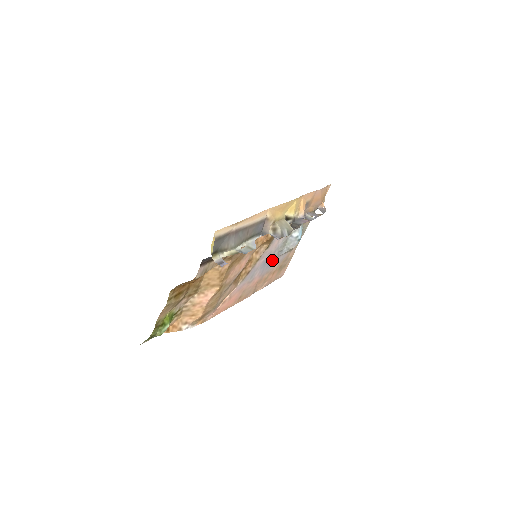
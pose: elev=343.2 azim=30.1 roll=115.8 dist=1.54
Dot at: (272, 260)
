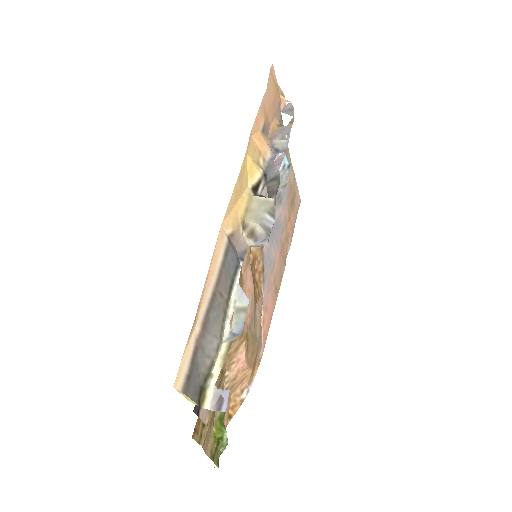
Dot at: (277, 217)
